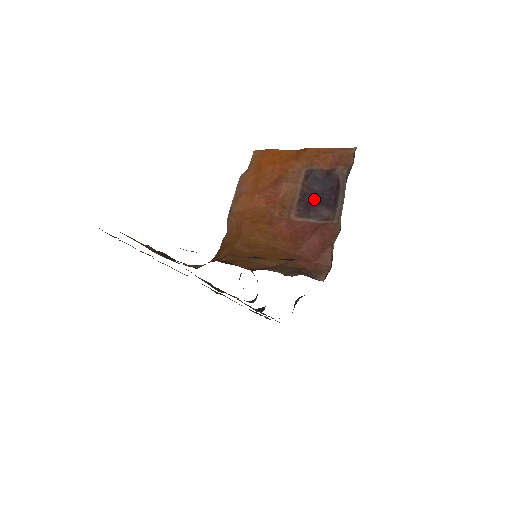
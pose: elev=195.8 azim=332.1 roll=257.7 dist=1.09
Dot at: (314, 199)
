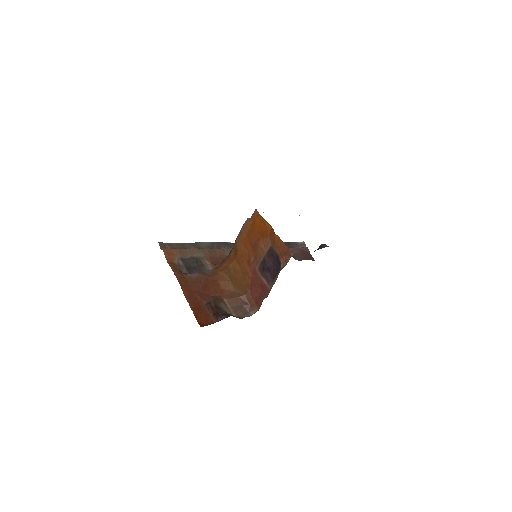
Dot at: (268, 267)
